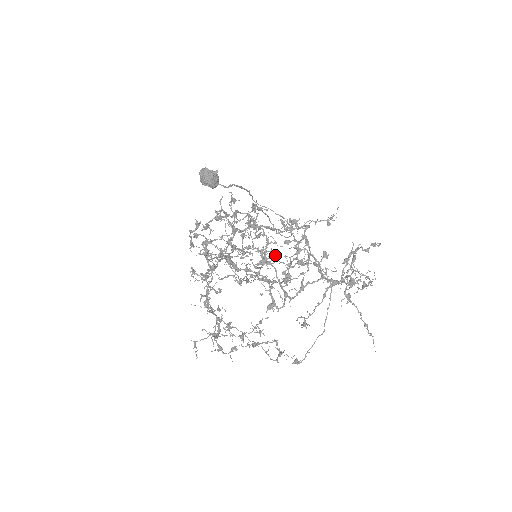
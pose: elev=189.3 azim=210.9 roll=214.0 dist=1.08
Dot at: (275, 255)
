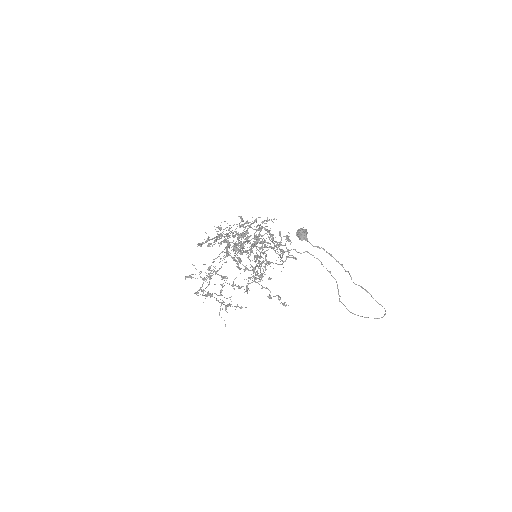
Dot at: (256, 253)
